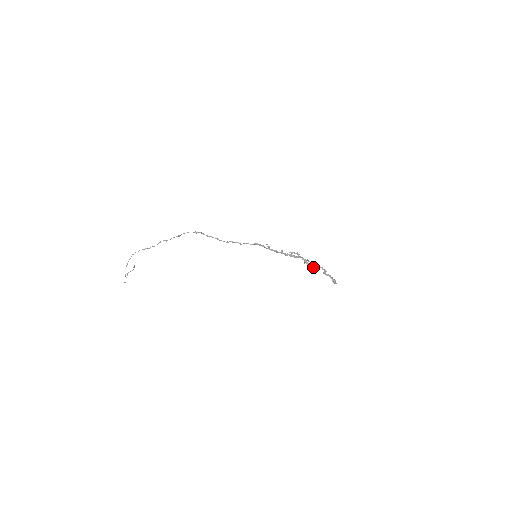
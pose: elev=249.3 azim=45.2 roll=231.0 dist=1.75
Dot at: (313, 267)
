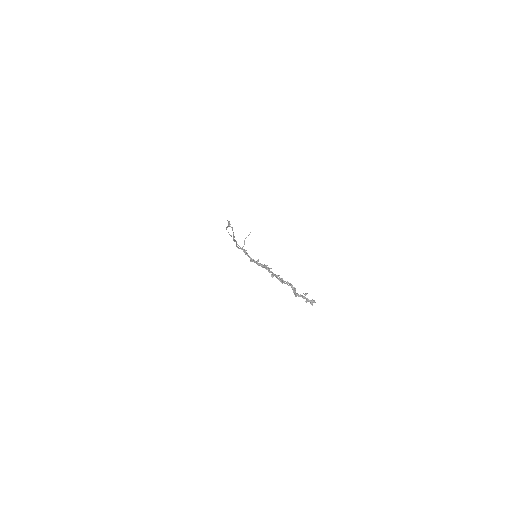
Dot at: (282, 283)
